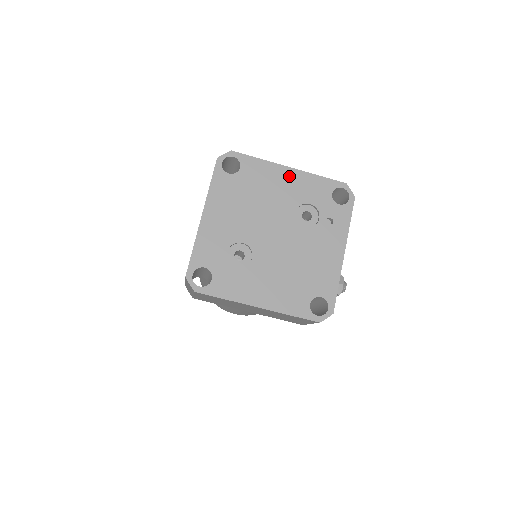
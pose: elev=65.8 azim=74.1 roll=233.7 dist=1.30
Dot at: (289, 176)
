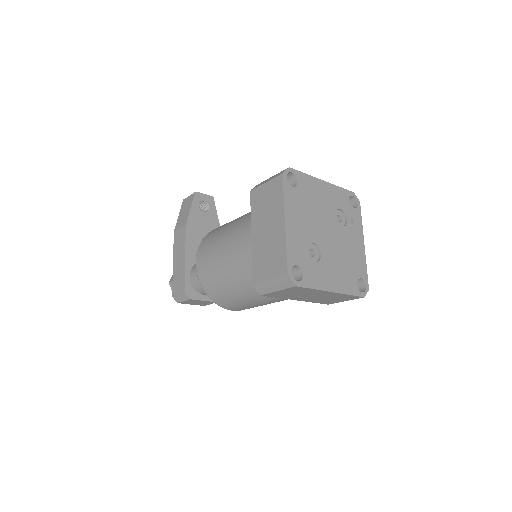
Dot at: (325, 188)
